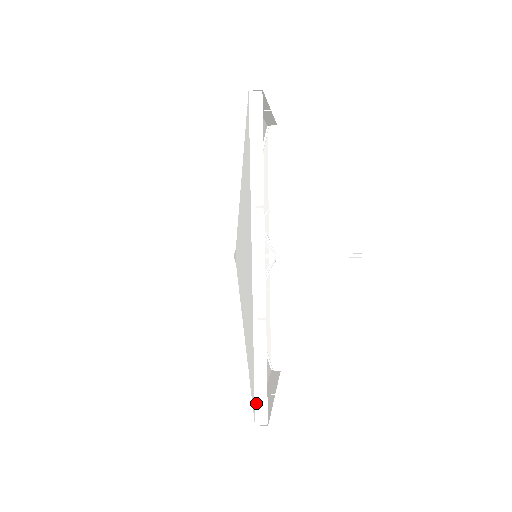
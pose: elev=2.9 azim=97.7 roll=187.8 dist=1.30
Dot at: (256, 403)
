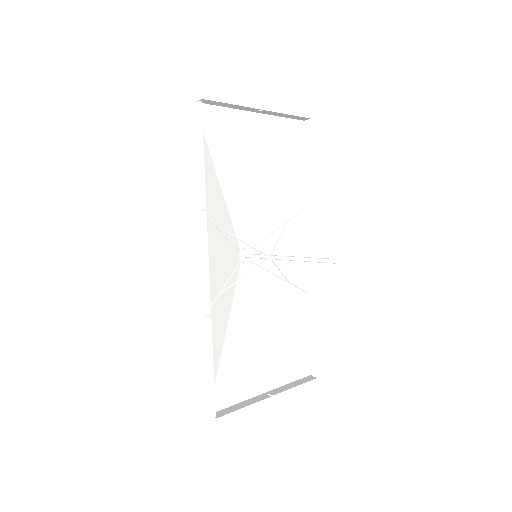
Dot at: (208, 394)
